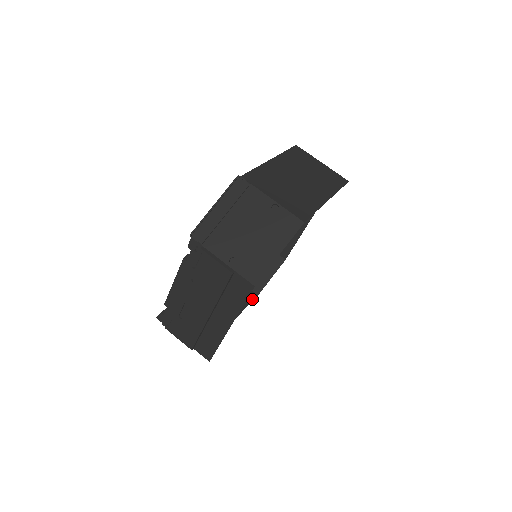
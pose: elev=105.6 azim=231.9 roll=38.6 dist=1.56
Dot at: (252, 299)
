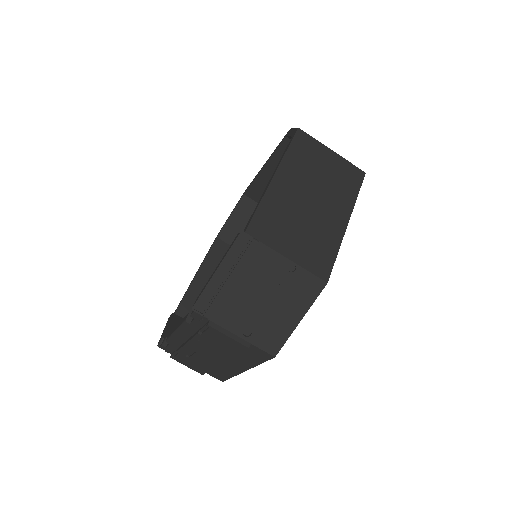
Dot at: occluded
